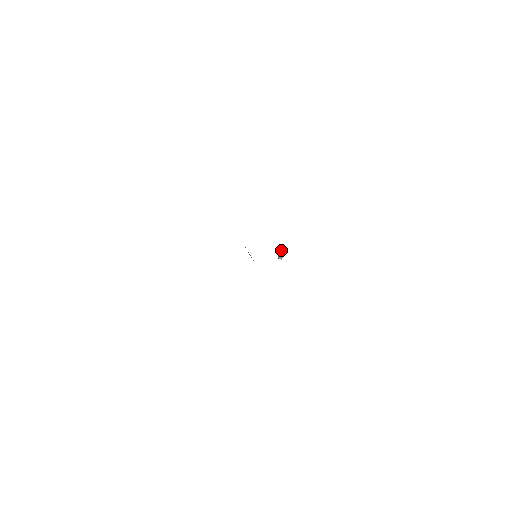
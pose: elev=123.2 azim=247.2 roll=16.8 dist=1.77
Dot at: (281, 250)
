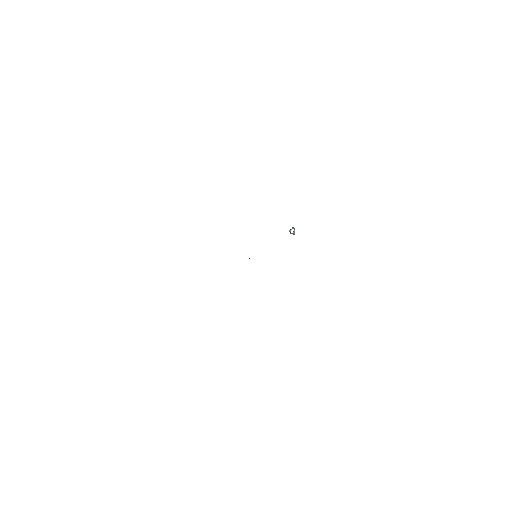
Dot at: occluded
